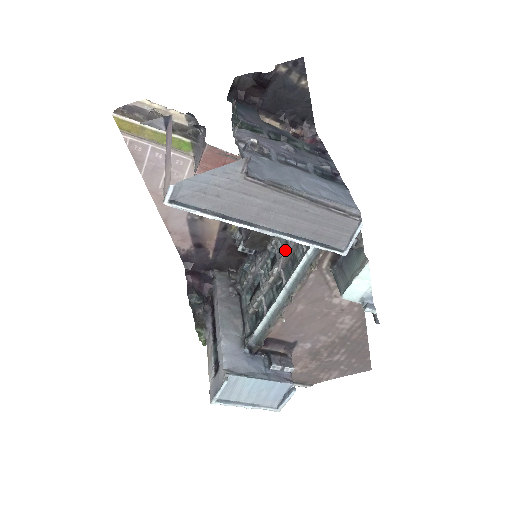
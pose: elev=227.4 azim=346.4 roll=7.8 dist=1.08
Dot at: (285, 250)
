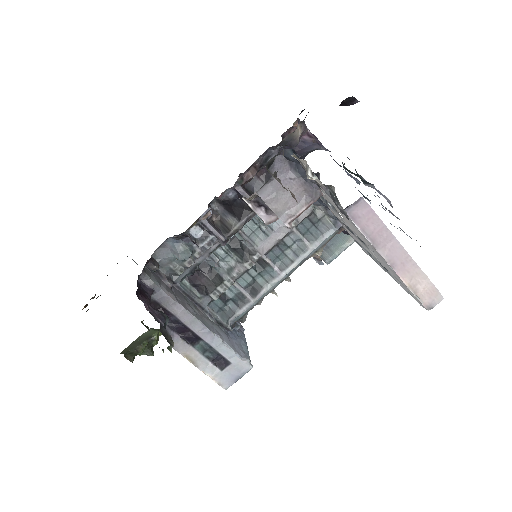
Dot at: (267, 238)
